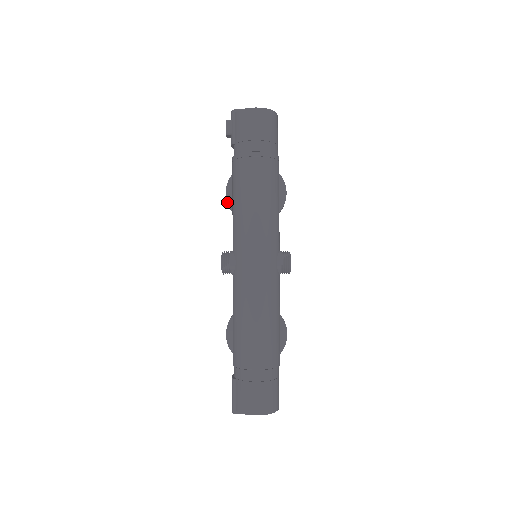
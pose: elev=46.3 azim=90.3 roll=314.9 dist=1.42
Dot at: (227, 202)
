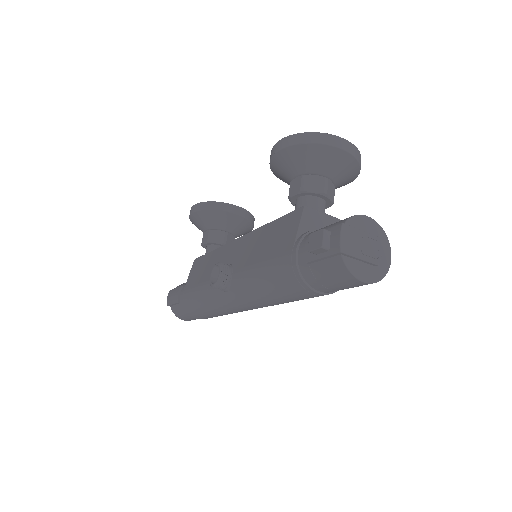
Dot at: (271, 158)
